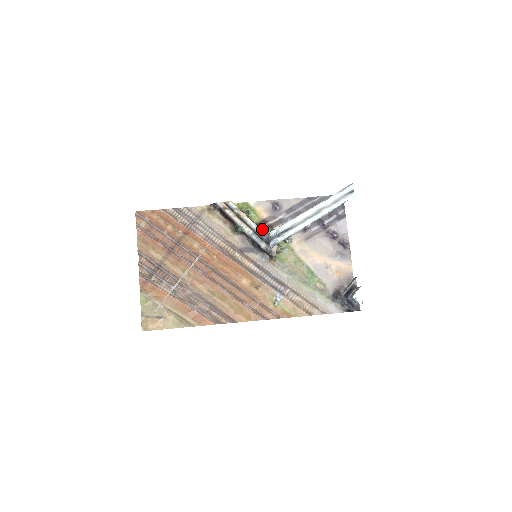
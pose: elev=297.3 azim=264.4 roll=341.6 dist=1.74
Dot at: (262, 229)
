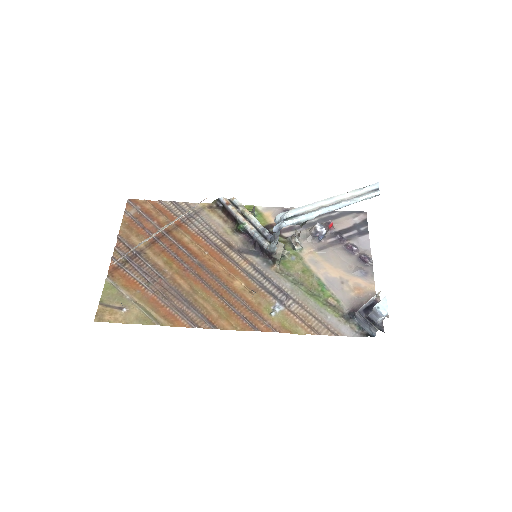
Dot at: occluded
